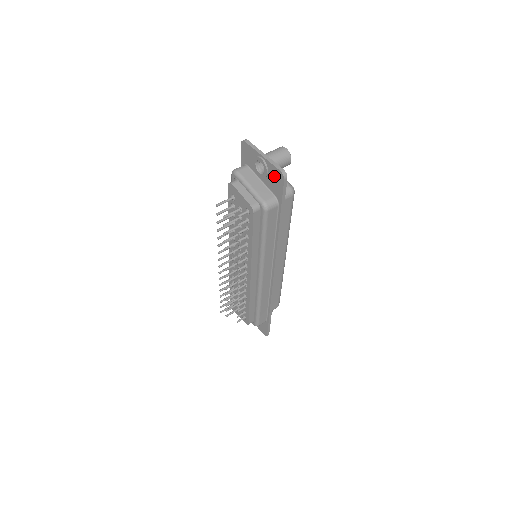
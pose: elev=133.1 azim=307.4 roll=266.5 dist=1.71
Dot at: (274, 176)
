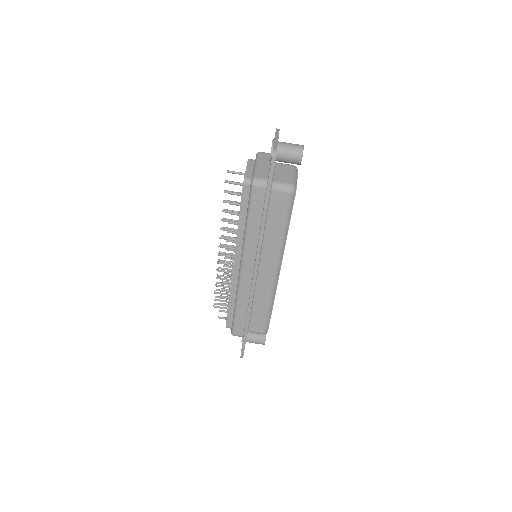
Dot at: occluded
